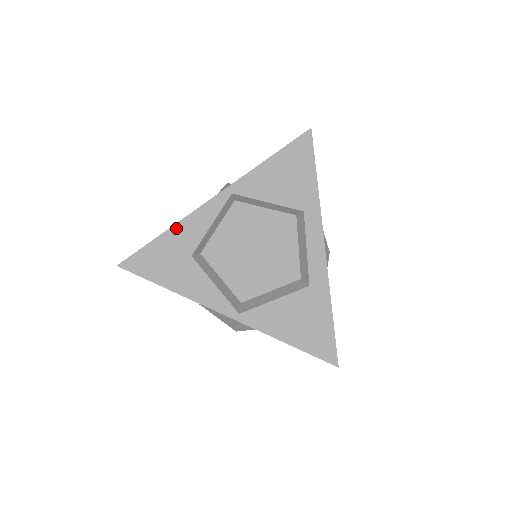
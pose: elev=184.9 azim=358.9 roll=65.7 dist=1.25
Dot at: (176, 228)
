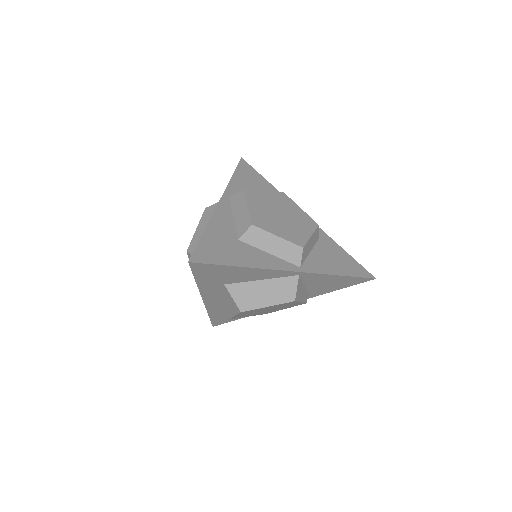
Dot at: (211, 224)
